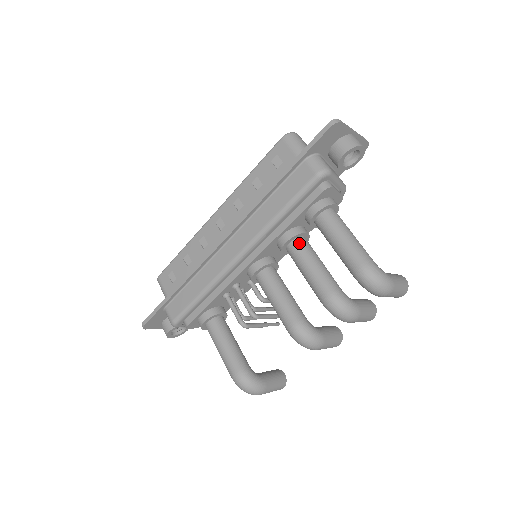
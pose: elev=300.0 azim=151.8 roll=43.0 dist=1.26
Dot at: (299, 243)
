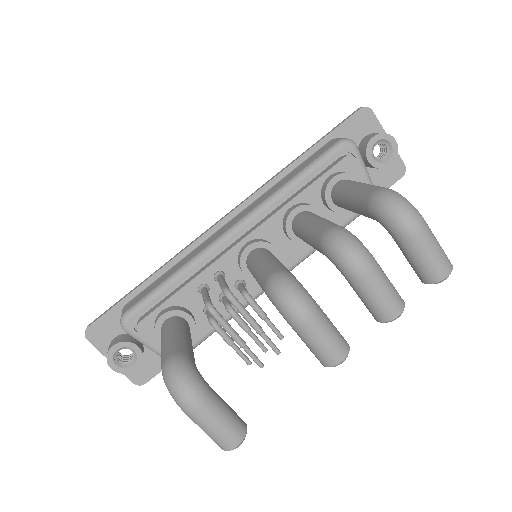
Dot at: (308, 212)
